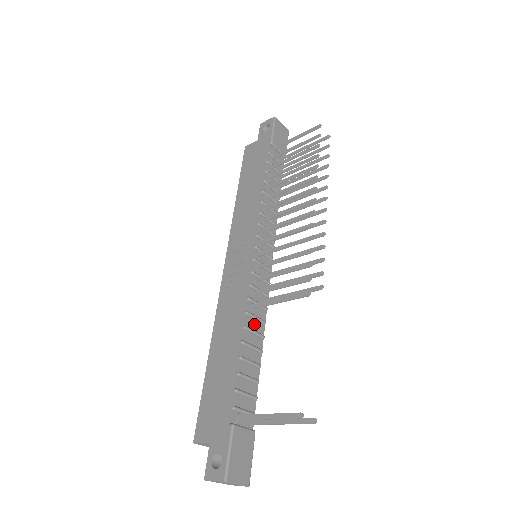
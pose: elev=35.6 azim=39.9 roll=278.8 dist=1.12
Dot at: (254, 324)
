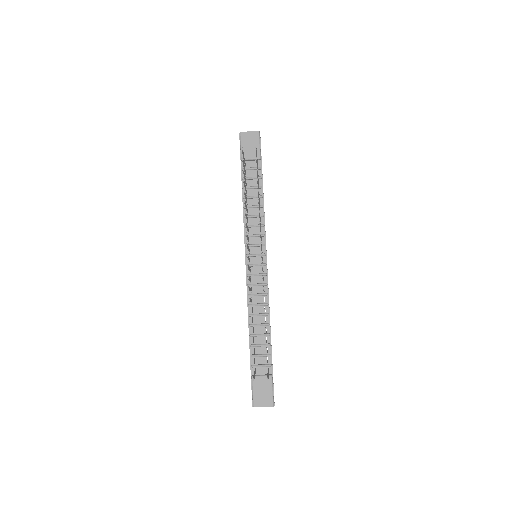
Dot at: (259, 309)
